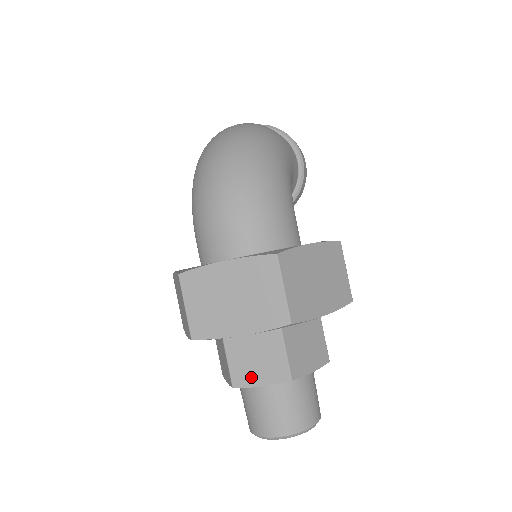
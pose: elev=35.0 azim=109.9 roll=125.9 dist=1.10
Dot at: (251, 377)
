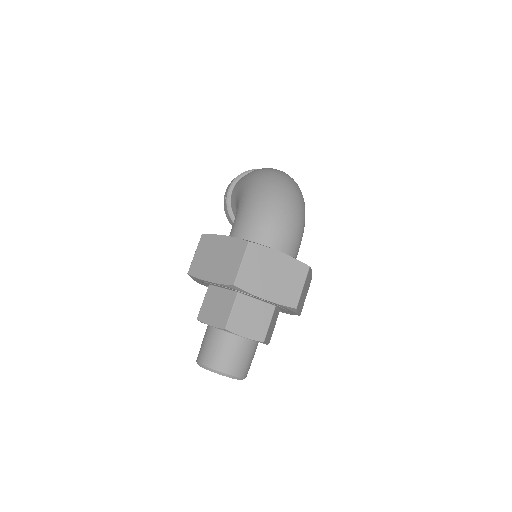
Dot at: (241, 328)
